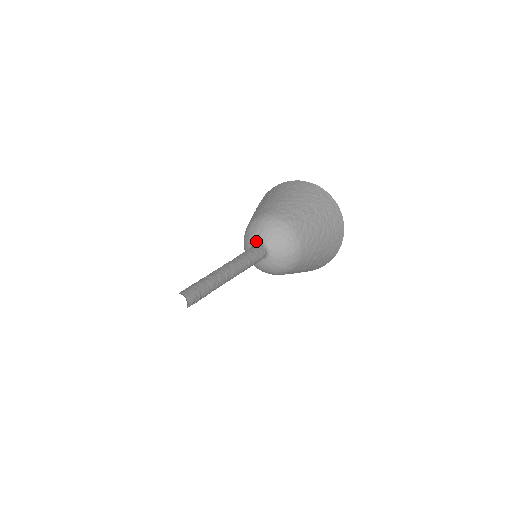
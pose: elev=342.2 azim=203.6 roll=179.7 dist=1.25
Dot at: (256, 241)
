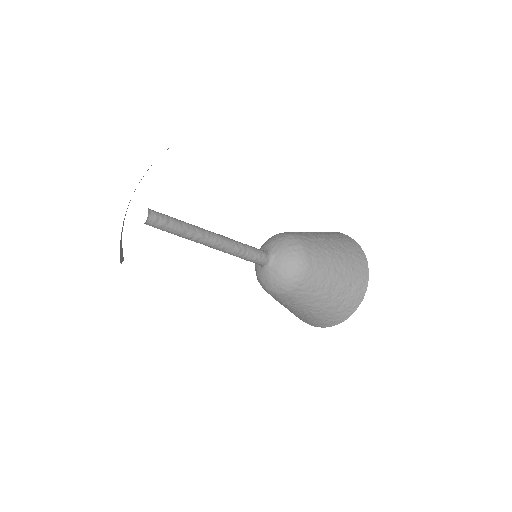
Dot at: occluded
